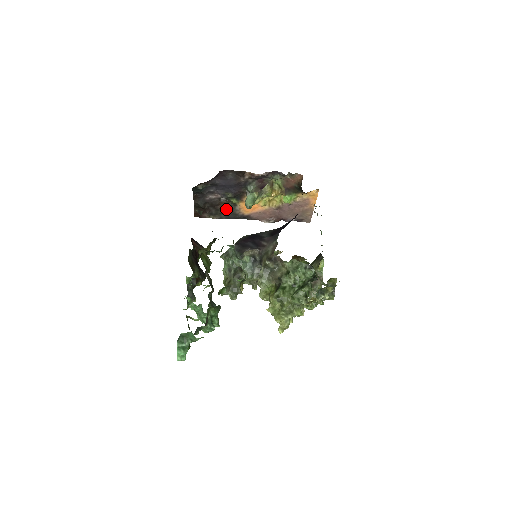
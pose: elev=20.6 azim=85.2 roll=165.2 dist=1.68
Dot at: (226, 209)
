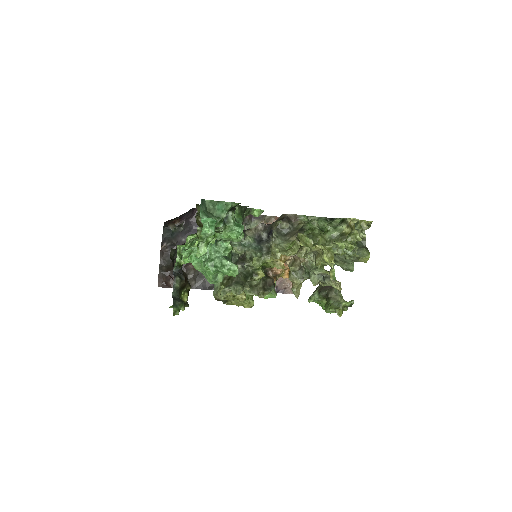
Dot at: (198, 271)
